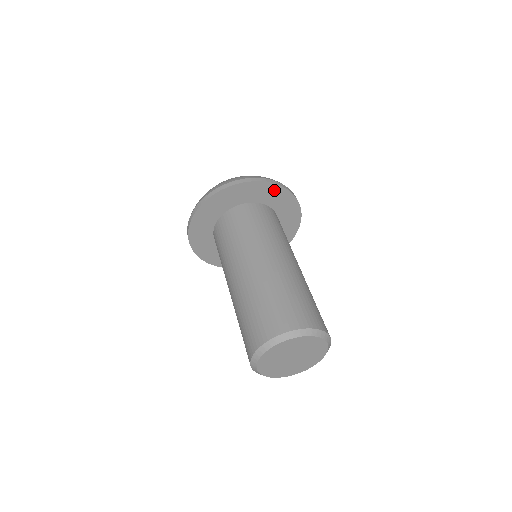
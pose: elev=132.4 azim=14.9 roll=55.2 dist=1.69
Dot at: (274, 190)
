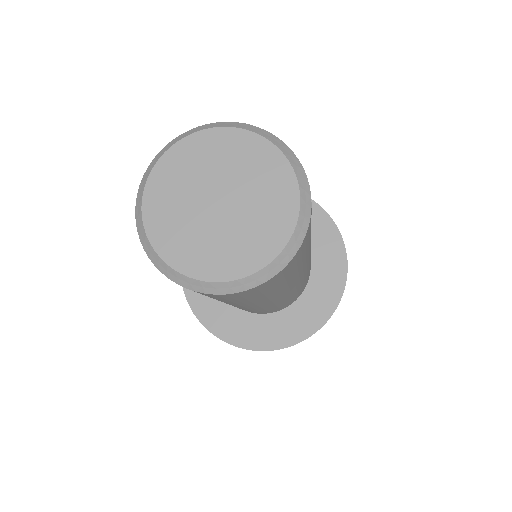
Dot at: occluded
